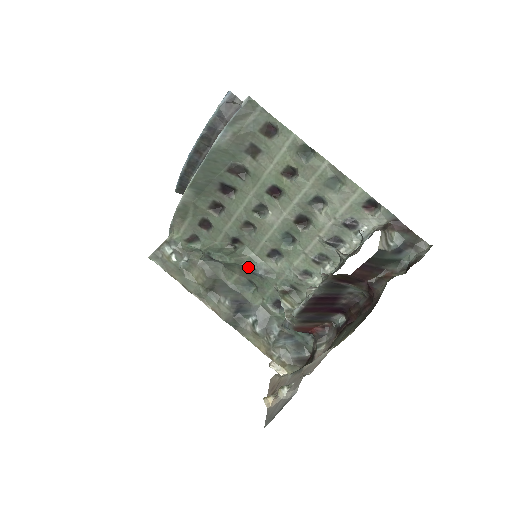
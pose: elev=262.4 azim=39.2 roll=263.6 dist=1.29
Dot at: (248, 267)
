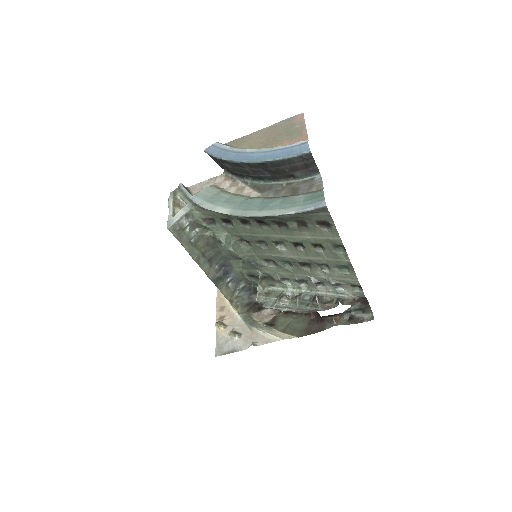
Dot at: occluded
